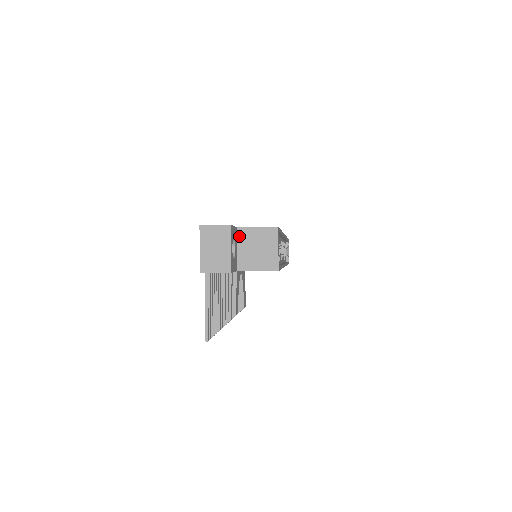
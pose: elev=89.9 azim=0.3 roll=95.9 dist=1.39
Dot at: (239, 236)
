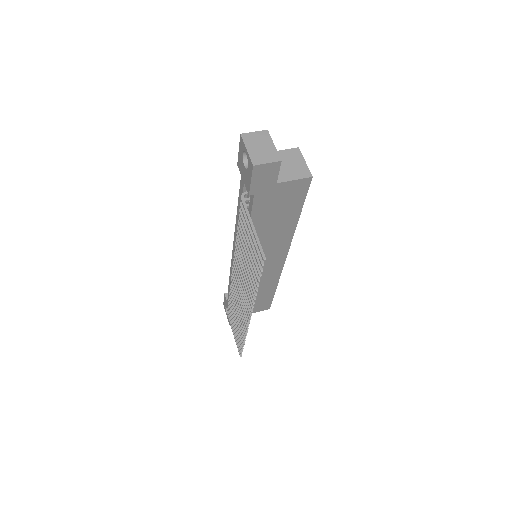
Dot at: occluded
